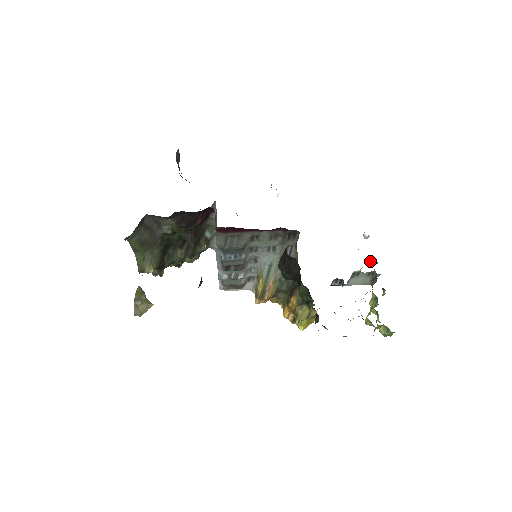
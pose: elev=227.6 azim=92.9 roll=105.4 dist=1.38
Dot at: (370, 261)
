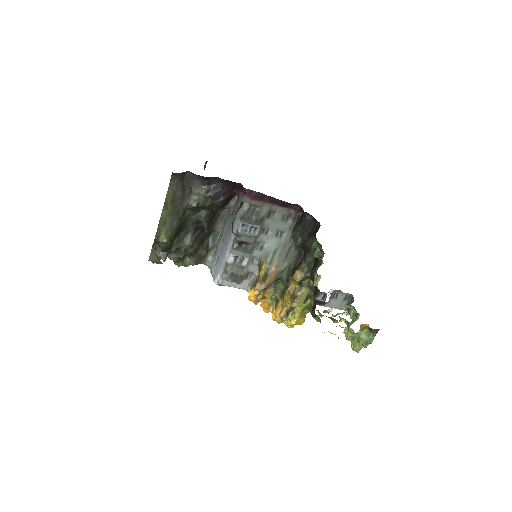
Dot at: occluded
